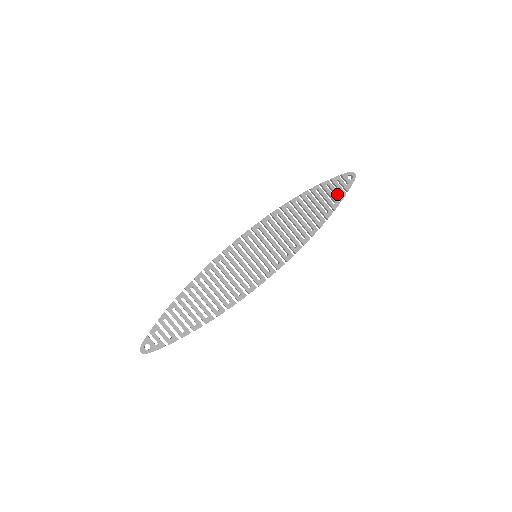
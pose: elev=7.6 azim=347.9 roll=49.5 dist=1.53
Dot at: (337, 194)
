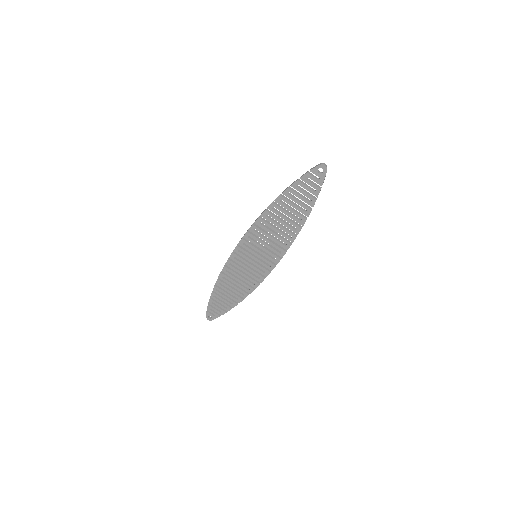
Dot at: (311, 192)
